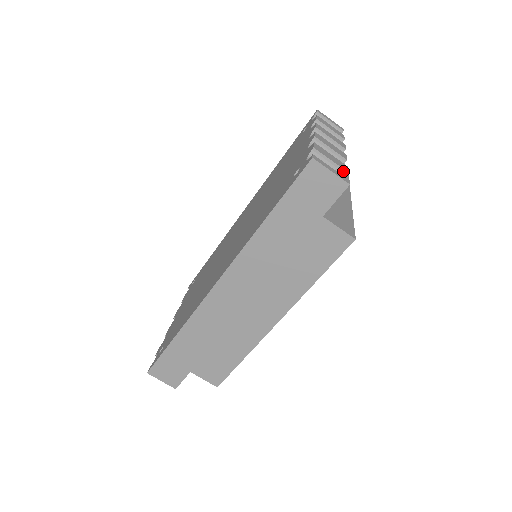
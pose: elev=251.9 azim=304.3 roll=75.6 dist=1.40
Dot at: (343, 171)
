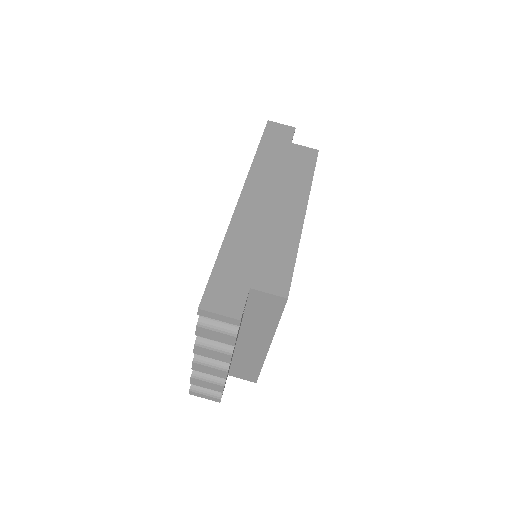
Dot at: occluded
